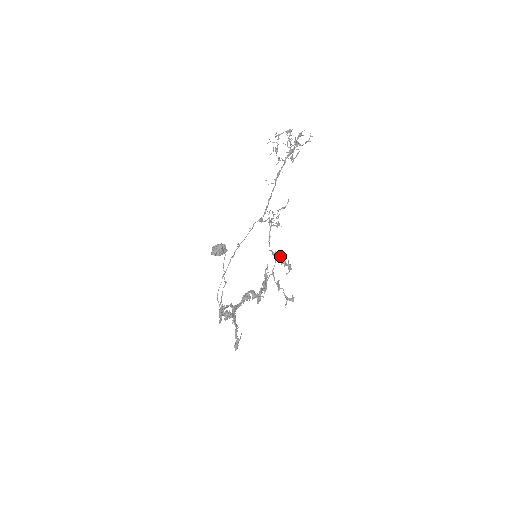
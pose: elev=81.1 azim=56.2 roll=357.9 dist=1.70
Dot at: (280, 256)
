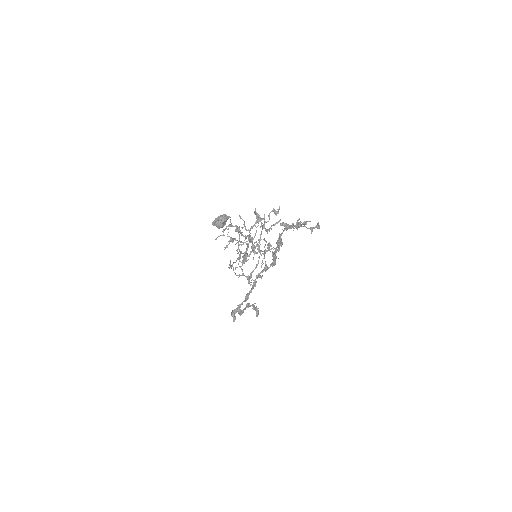
Dot at: (289, 227)
